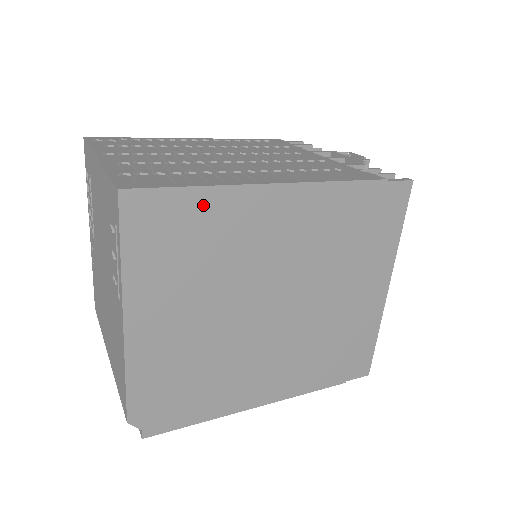
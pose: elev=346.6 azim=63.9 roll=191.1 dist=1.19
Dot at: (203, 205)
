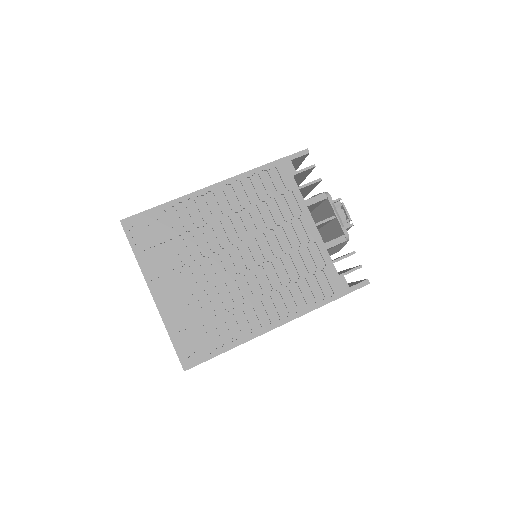
Dot at: occluded
